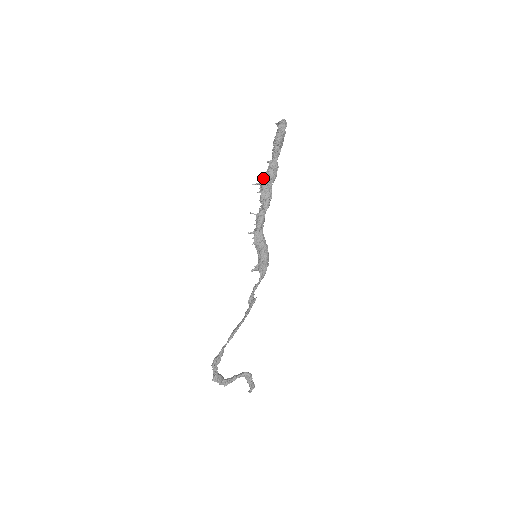
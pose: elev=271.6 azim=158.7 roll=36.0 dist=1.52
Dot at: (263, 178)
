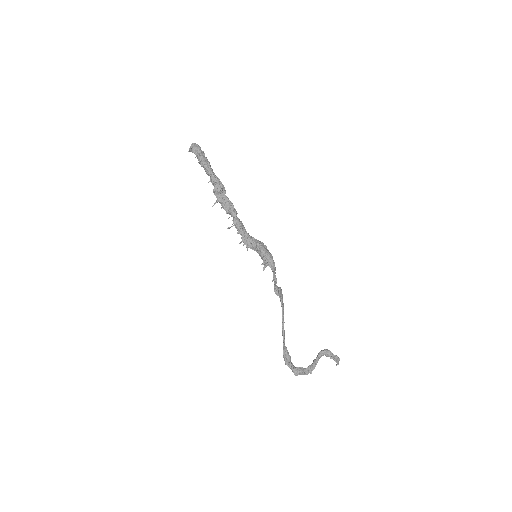
Dot at: occluded
